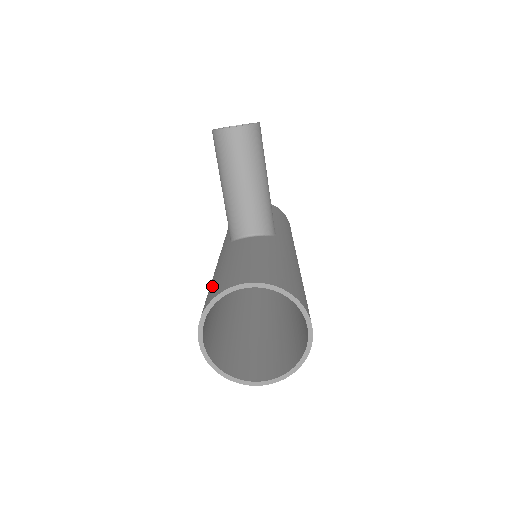
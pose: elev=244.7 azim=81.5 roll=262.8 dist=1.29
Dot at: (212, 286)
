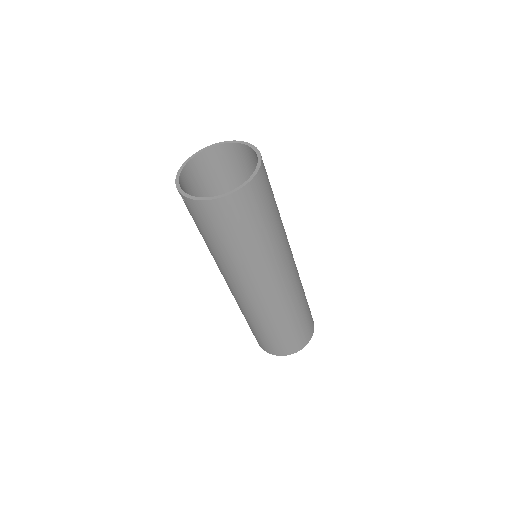
Dot at: (199, 189)
